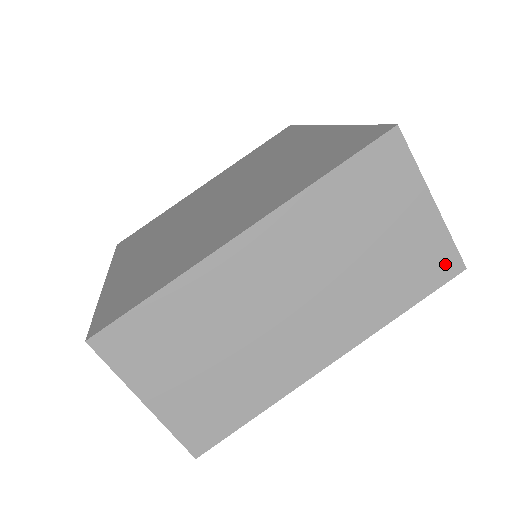
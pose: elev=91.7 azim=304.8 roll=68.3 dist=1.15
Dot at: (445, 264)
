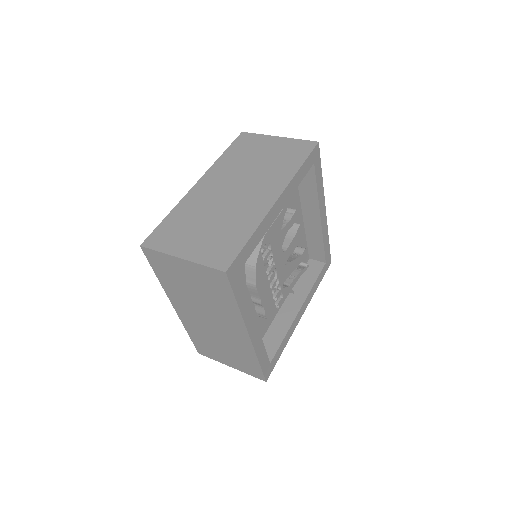
Dot at: (305, 146)
